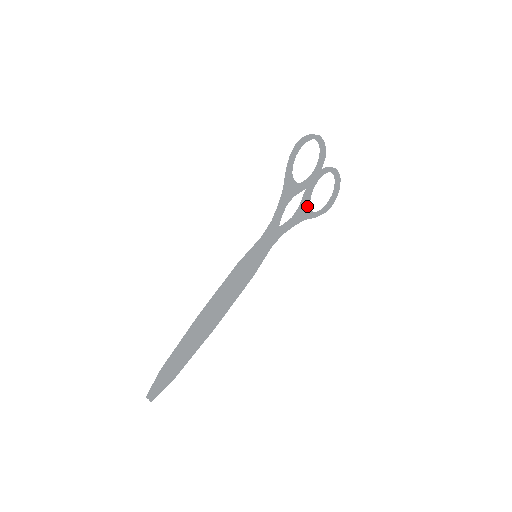
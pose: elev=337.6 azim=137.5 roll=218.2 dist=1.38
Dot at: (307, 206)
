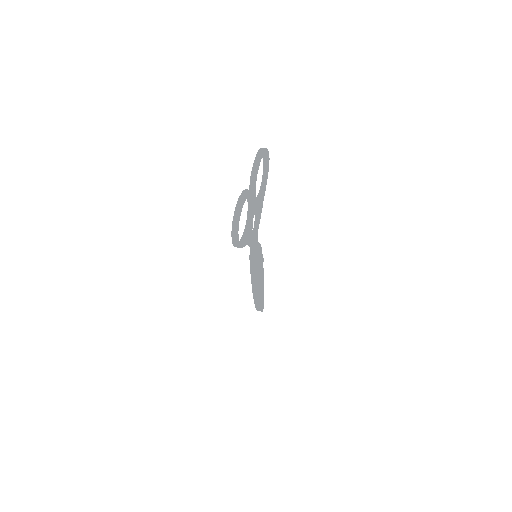
Dot at: (259, 204)
